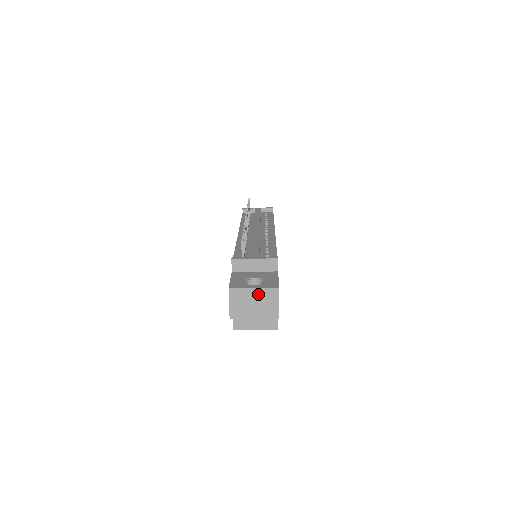
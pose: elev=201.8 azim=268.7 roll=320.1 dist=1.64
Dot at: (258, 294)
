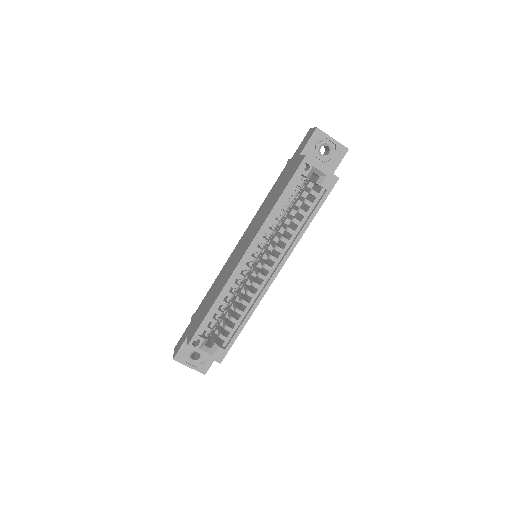
Dot at: occluded
